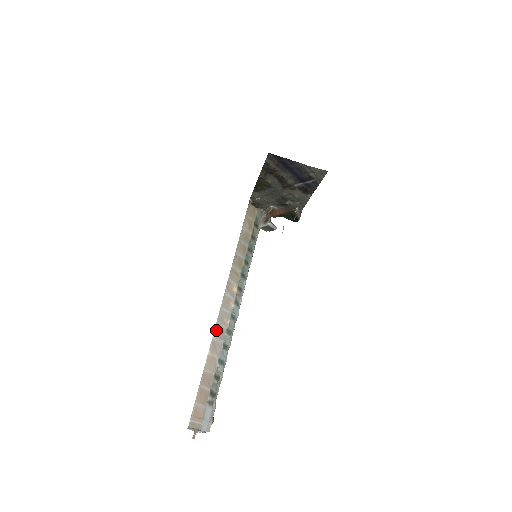
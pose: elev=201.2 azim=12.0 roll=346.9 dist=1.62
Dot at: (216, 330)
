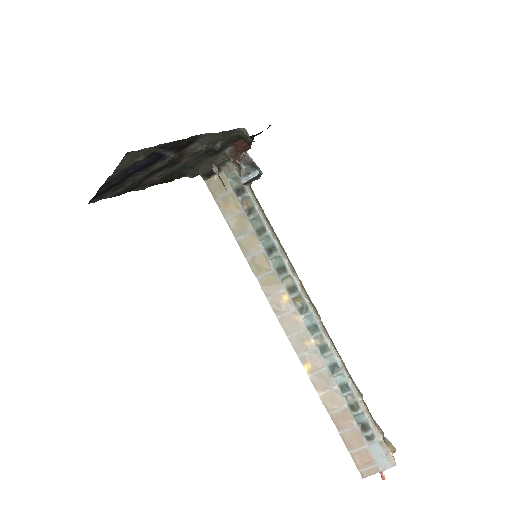
Dot at: (305, 364)
